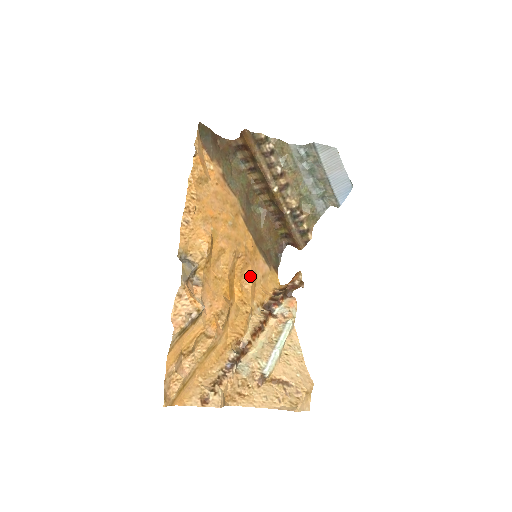
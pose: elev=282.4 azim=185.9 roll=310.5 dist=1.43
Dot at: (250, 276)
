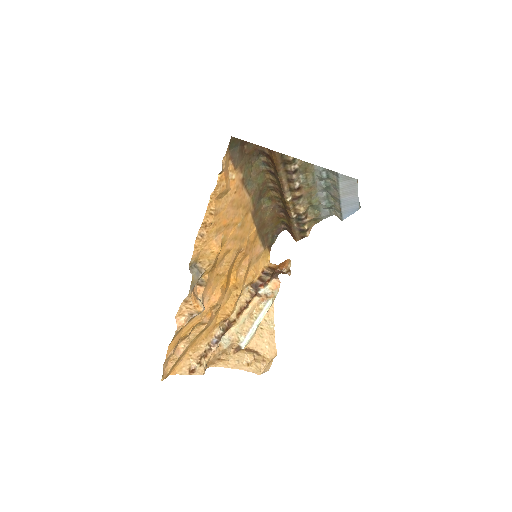
Dot at: (246, 264)
